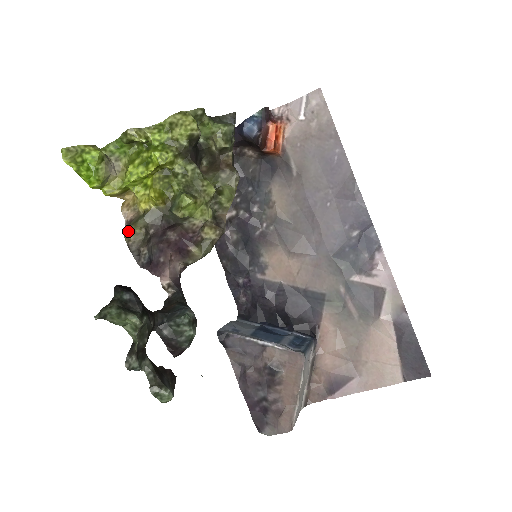
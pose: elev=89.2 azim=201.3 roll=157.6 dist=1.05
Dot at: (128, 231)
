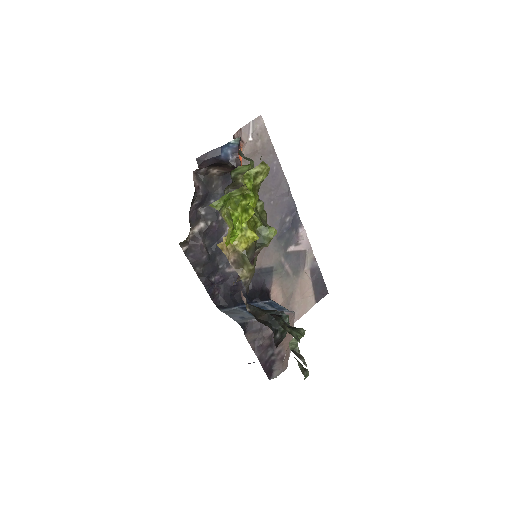
Dot at: (245, 271)
